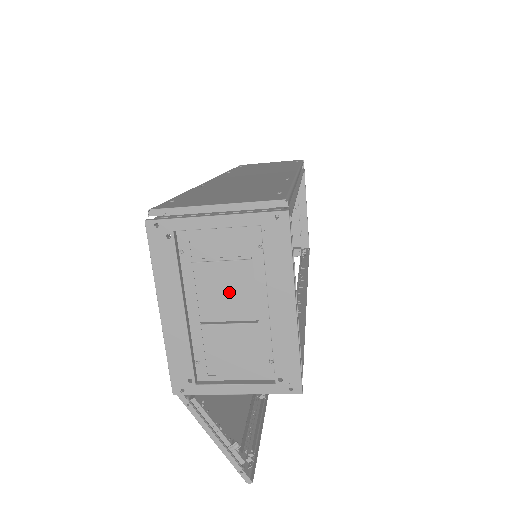
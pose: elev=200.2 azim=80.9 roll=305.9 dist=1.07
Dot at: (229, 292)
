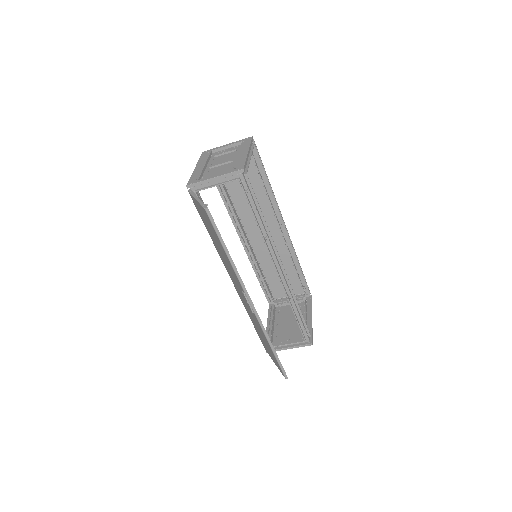
Dot at: (225, 160)
